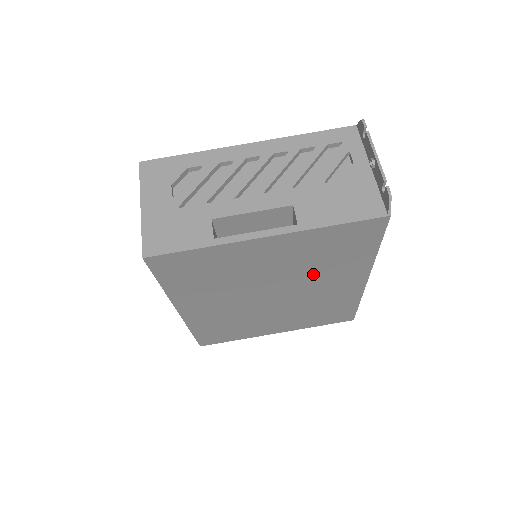
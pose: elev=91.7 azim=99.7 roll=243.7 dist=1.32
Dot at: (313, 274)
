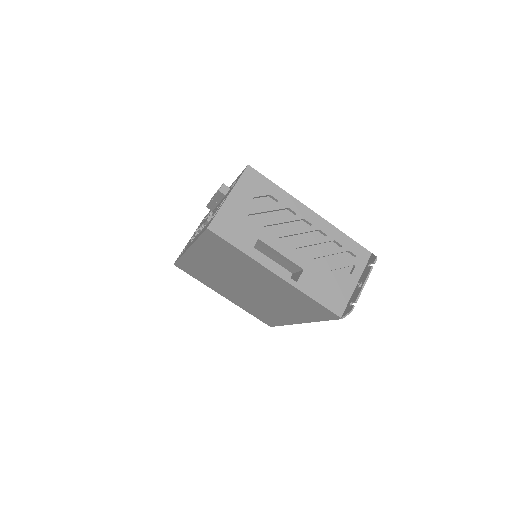
Dot at: (278, 300)
